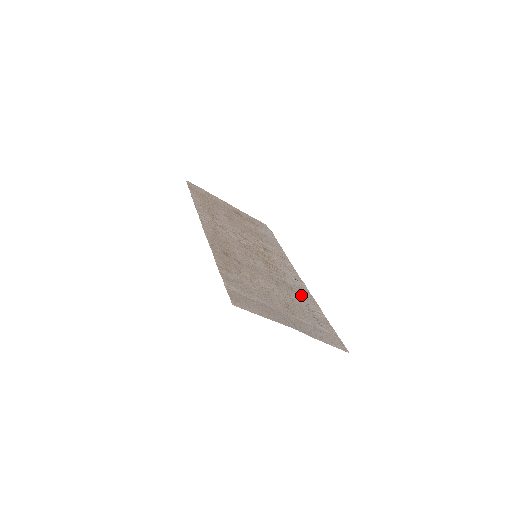
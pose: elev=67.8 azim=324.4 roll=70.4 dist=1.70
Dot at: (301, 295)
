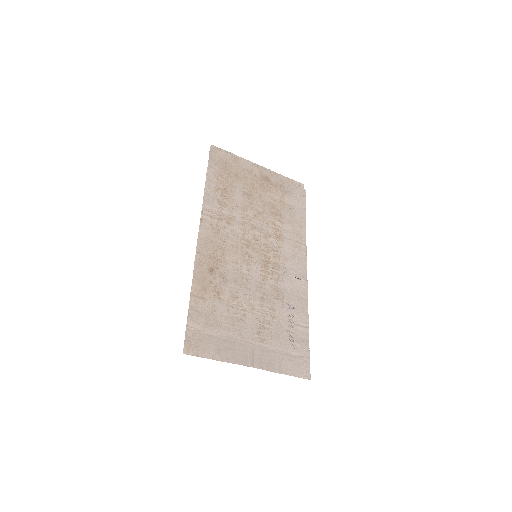
Dot at: (291, 304)
